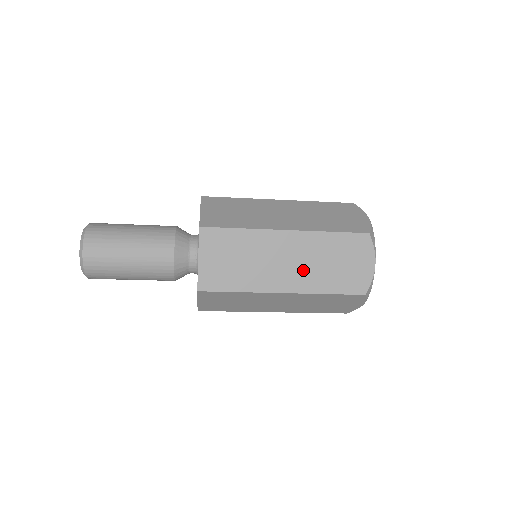
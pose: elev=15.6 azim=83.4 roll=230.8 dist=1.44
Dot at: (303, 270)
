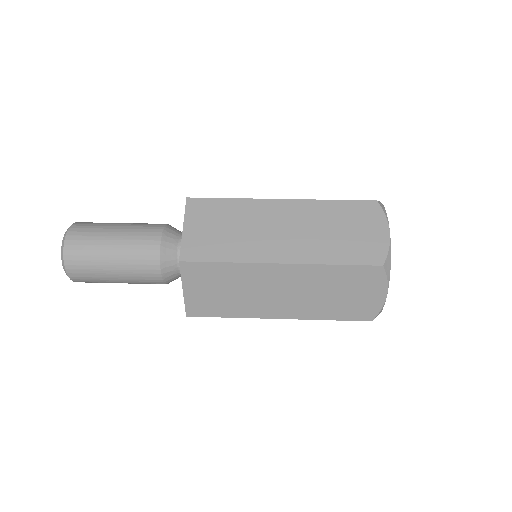
Dot at: (300, 300)
